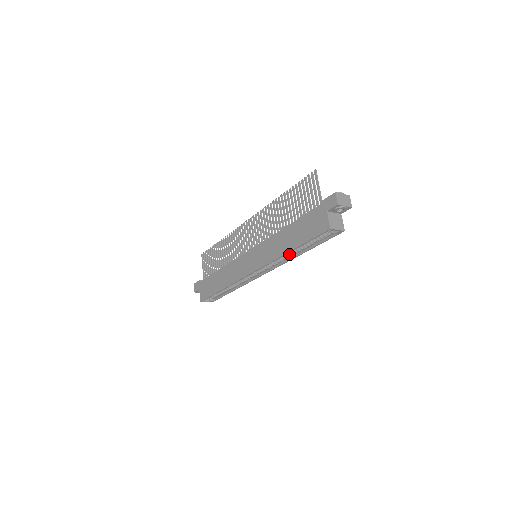
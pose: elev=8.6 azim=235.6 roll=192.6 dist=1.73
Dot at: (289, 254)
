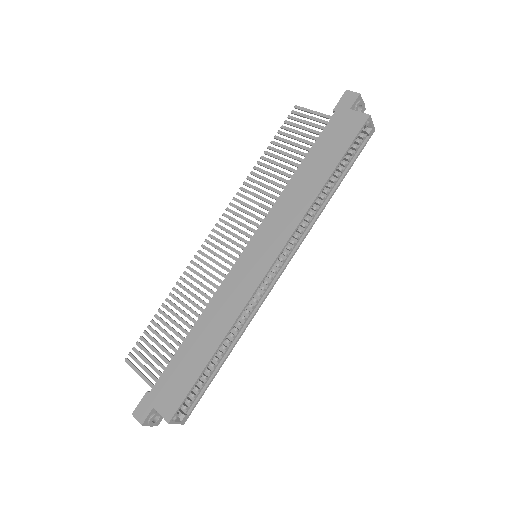
Dot at: (314, 207)
